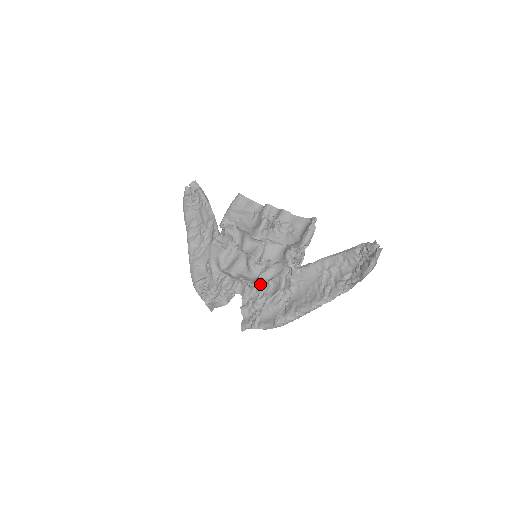
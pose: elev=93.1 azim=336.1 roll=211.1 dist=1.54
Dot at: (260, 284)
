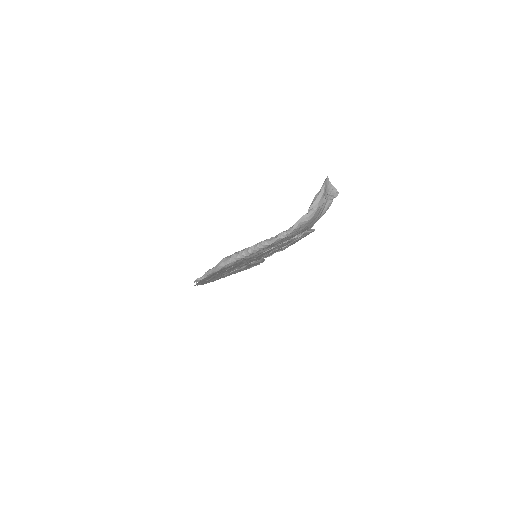
Dot at: occluded
